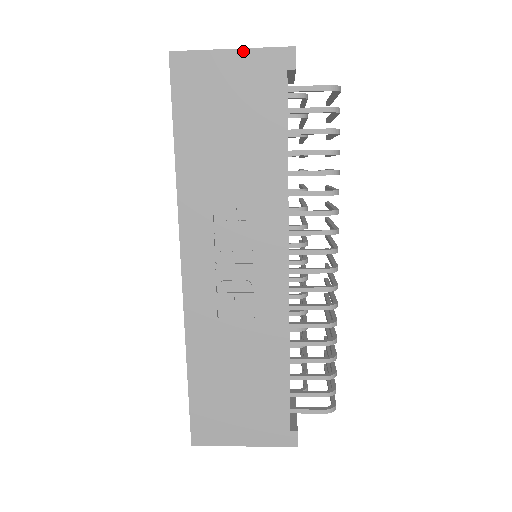
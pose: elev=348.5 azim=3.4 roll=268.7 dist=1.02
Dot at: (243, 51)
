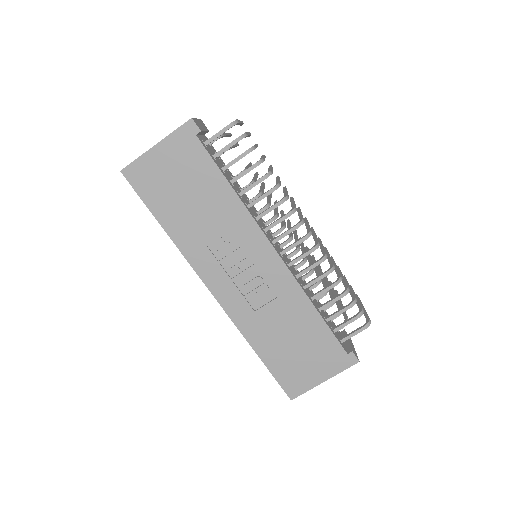
Dot at: (163, 142)
